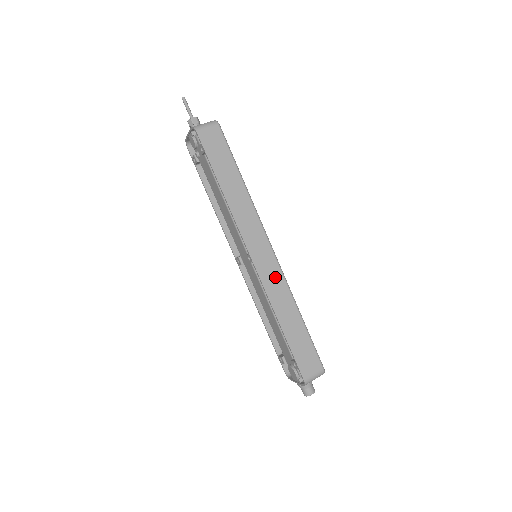
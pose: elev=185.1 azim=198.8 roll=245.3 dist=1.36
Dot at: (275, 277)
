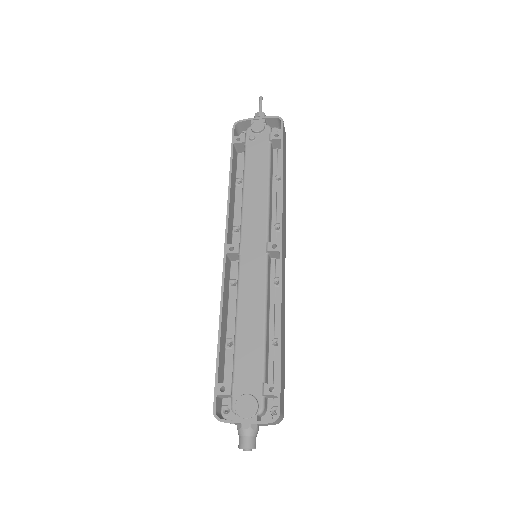
Dot at: (284, 282)
